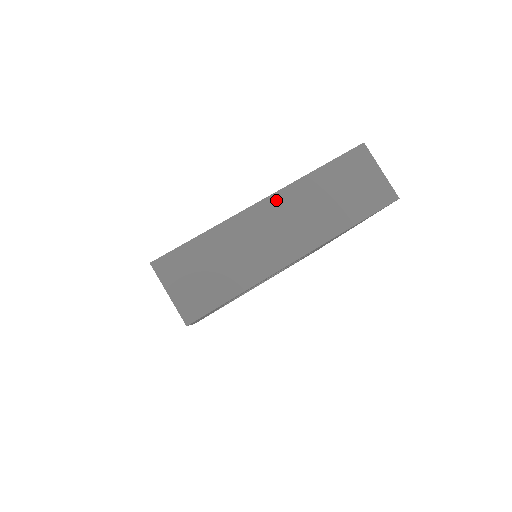
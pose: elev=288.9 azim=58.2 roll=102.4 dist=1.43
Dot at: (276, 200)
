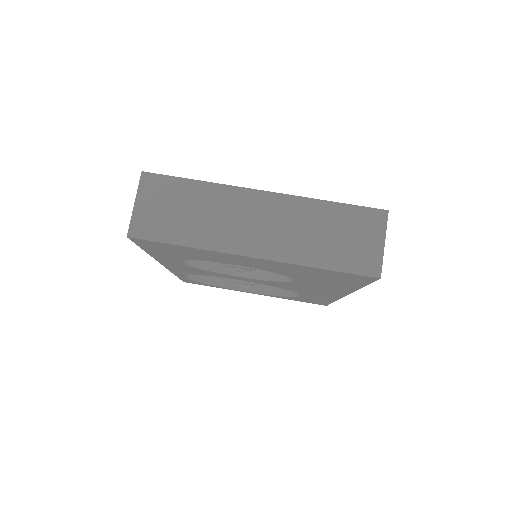
Dot at: (275, 199)
